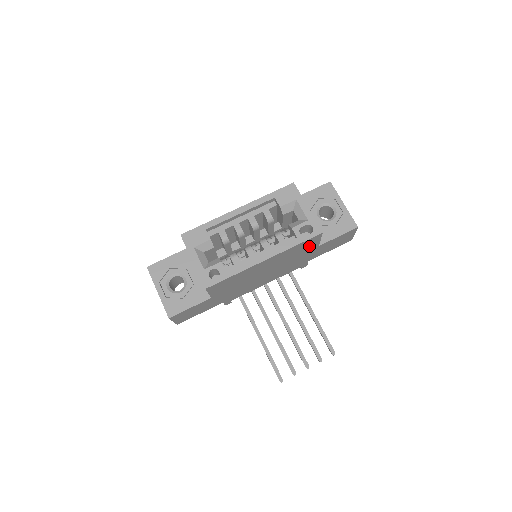
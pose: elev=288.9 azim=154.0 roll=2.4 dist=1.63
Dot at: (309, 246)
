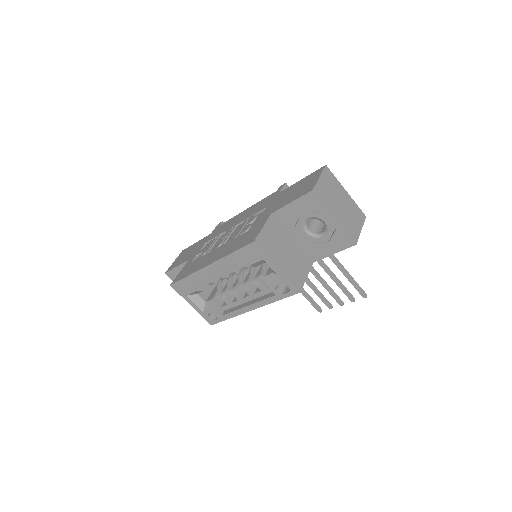
Dot at: occluded
